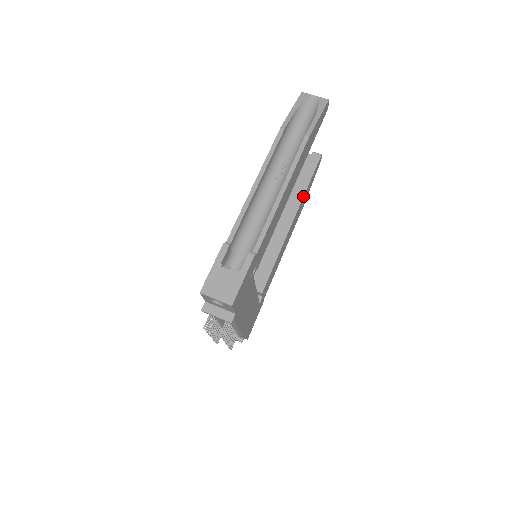
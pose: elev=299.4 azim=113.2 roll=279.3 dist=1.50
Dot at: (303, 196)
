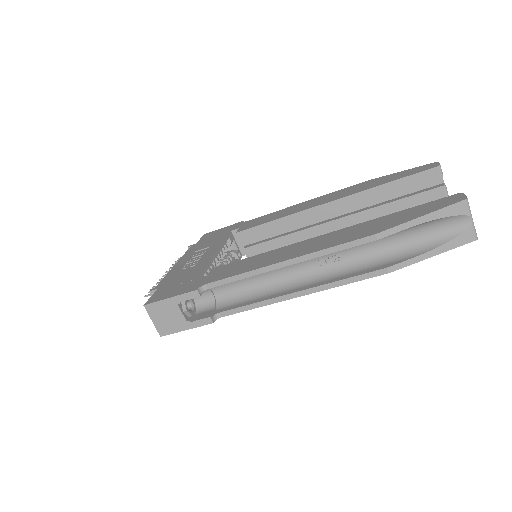
Dot at: occluded
